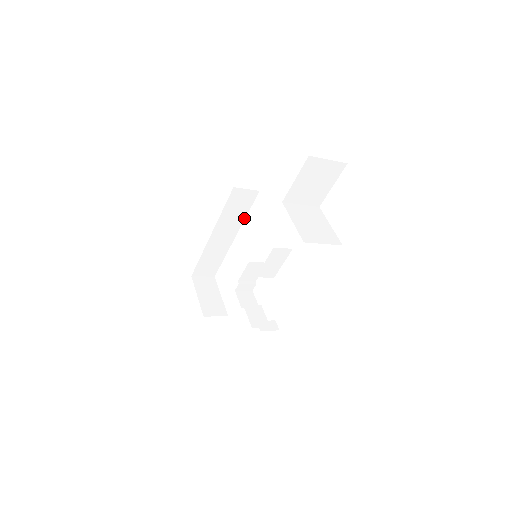
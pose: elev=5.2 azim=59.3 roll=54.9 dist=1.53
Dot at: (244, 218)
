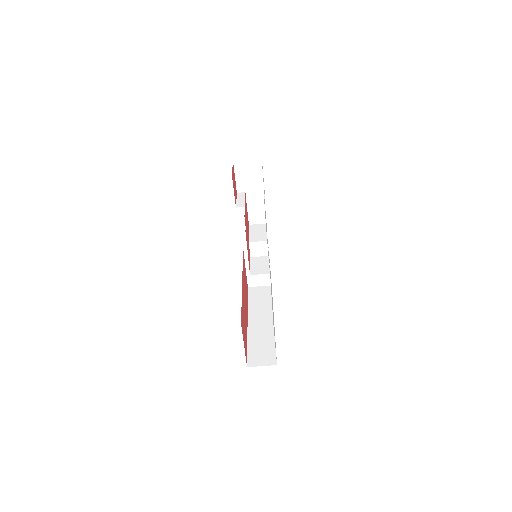
Dot at: occluded
